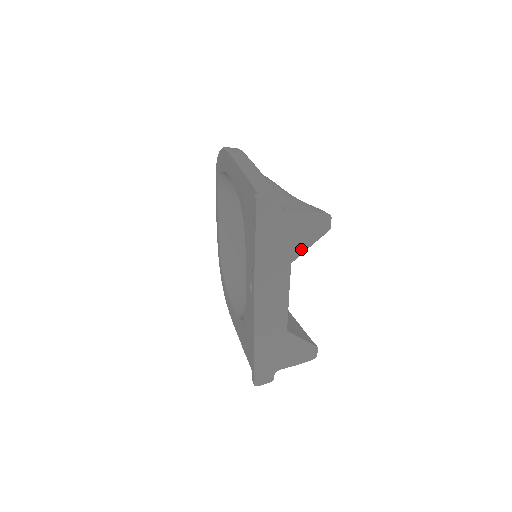
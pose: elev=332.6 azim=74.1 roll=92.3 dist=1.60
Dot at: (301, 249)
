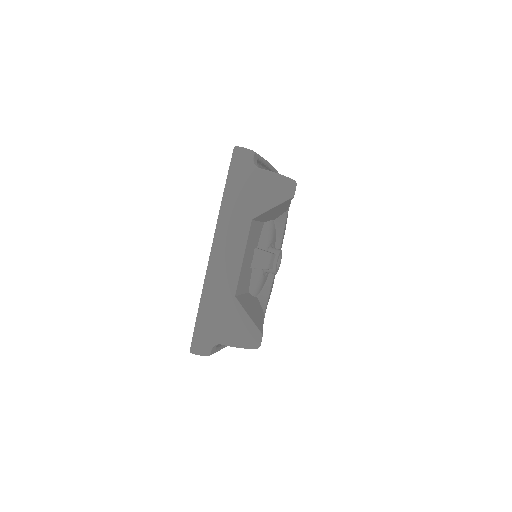
Dot at: (263, 207)
